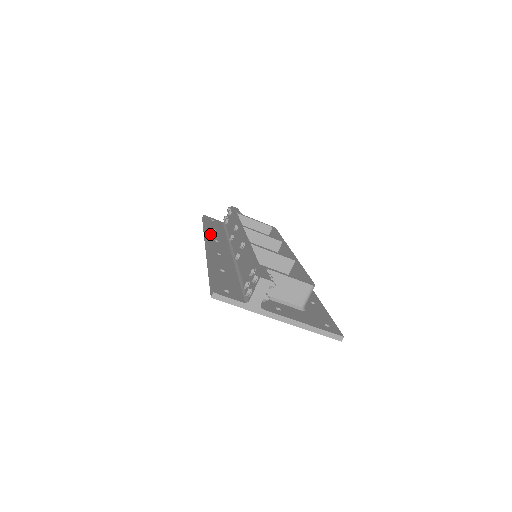
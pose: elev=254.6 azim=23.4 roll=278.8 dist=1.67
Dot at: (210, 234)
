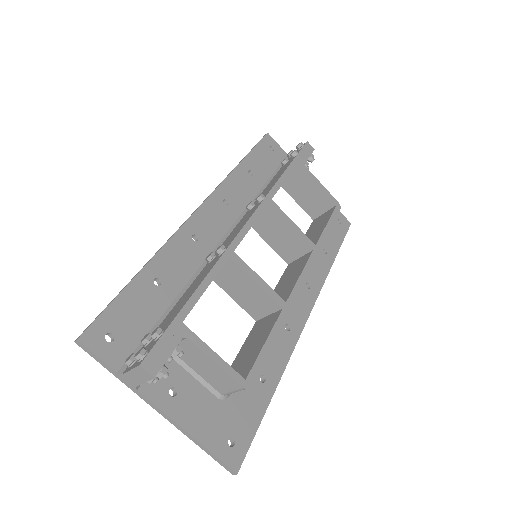
Dot at: (229, 184)
